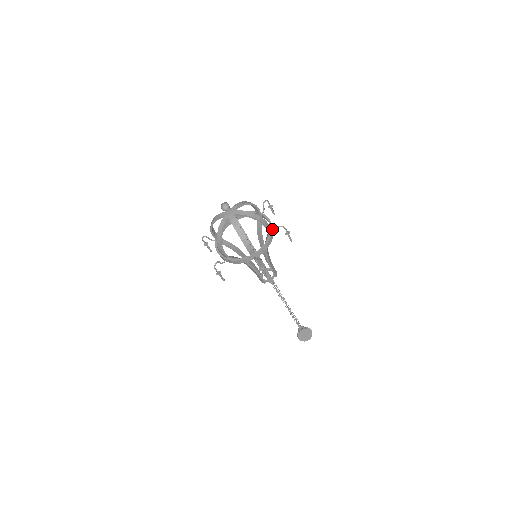
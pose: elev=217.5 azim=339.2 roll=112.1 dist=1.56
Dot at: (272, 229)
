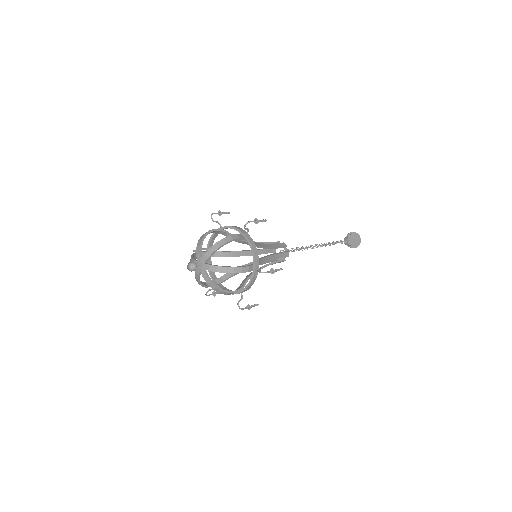
Dot at: (255, 264)
